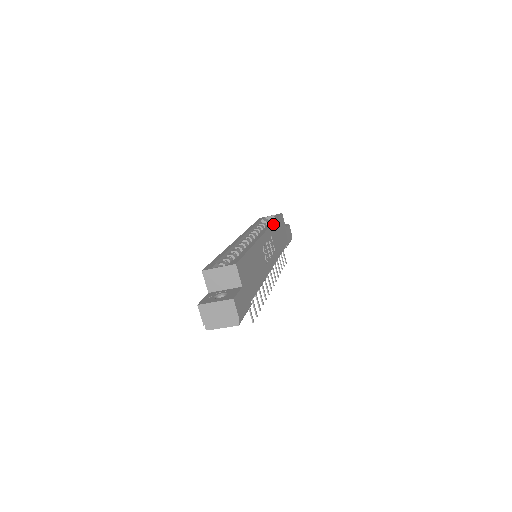
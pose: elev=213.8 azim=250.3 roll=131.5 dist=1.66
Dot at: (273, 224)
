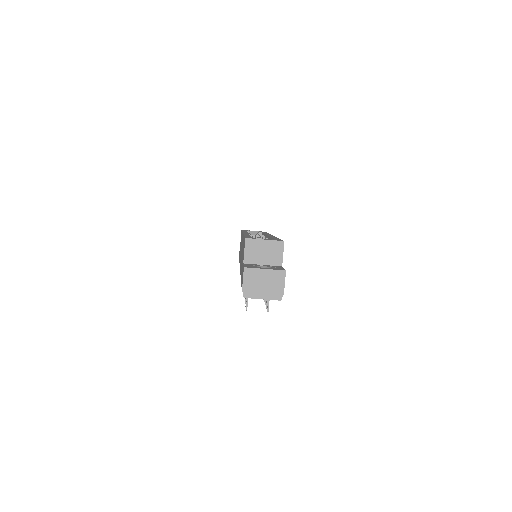
Dot at: occluded
